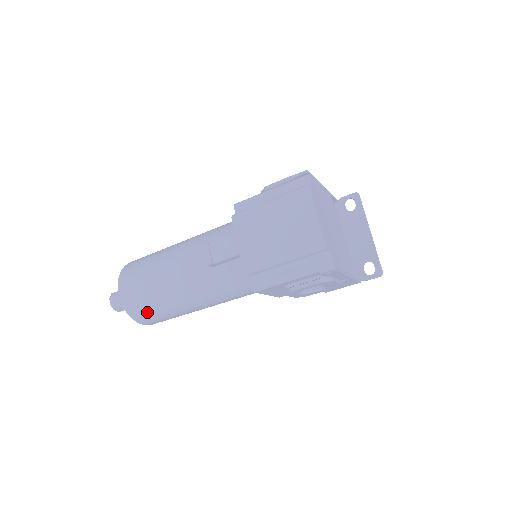
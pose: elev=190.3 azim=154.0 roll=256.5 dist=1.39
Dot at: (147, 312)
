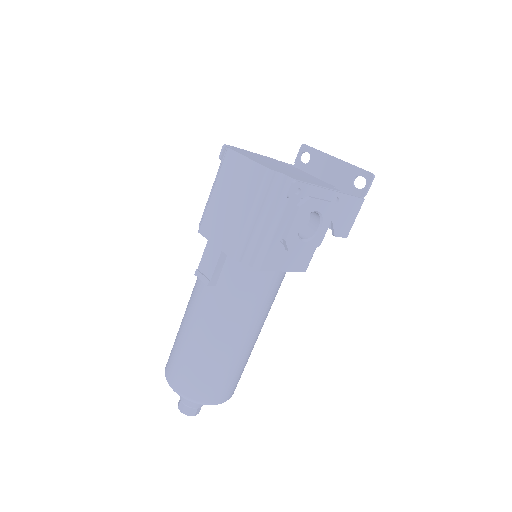
Dot at: (204, 384)
